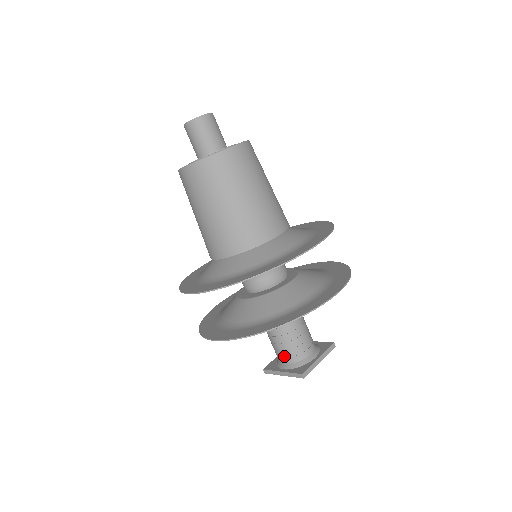
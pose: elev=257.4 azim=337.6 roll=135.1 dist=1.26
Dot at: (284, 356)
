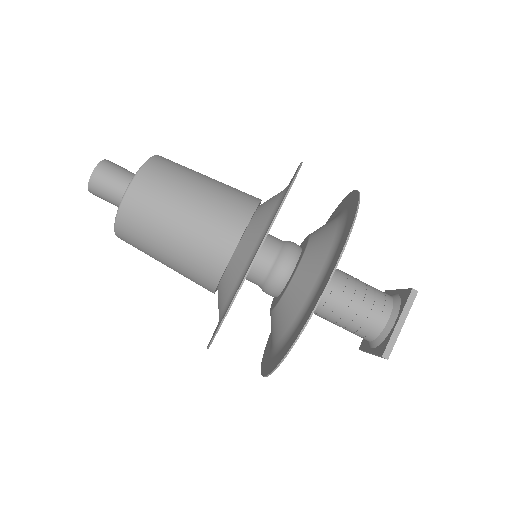
Dot at: (380, 310)
